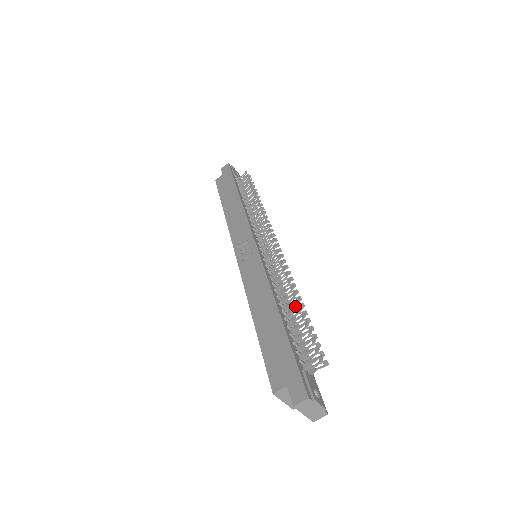
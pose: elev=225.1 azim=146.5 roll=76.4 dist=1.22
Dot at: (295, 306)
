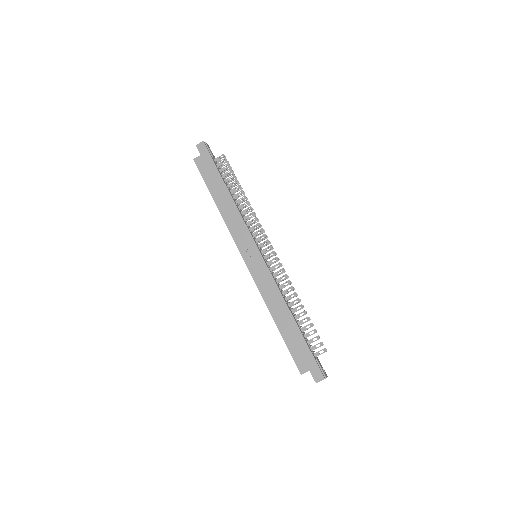
Dot at: (300, 309)
